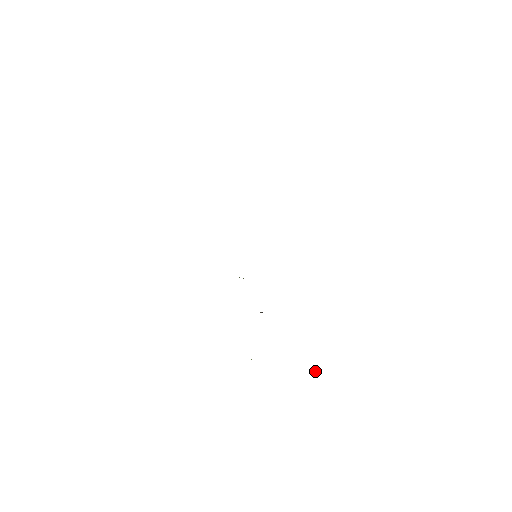
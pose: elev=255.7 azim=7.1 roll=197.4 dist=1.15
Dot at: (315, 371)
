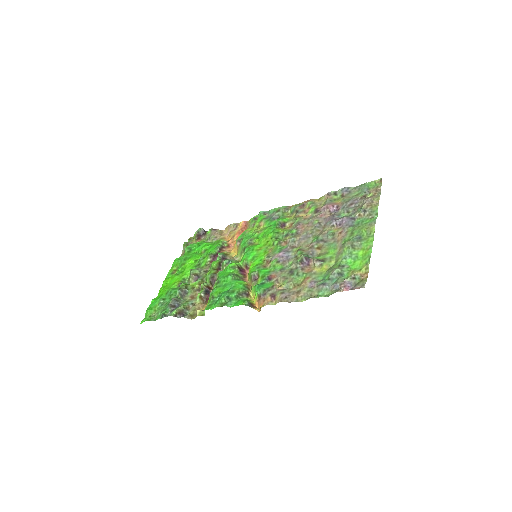
Dot at: (201, 229)
